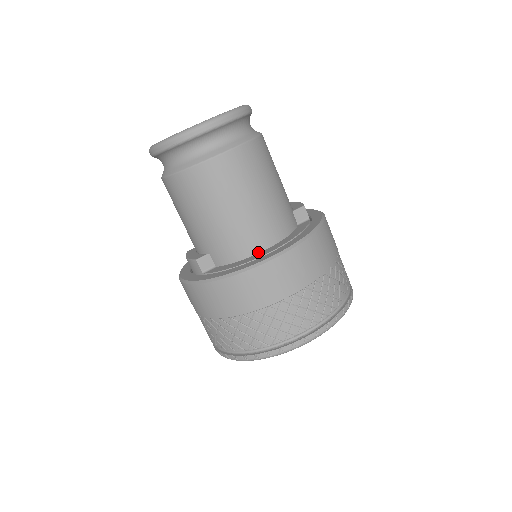
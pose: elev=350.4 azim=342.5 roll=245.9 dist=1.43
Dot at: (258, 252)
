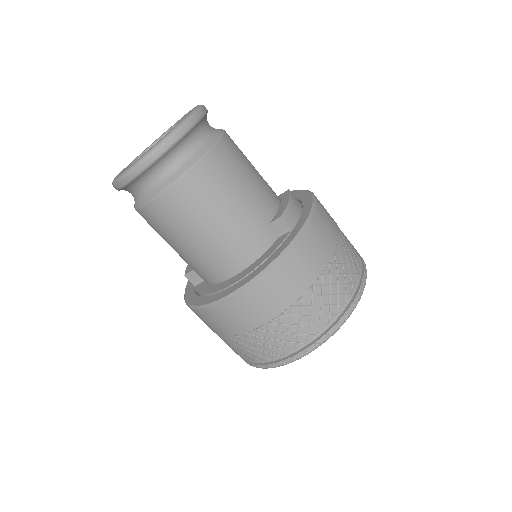
Dot at: (226, 279)
